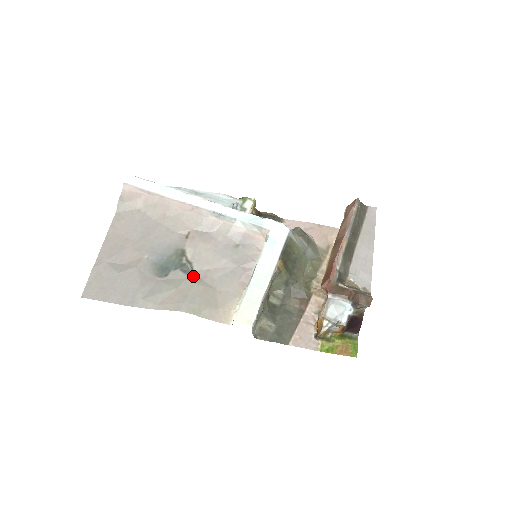
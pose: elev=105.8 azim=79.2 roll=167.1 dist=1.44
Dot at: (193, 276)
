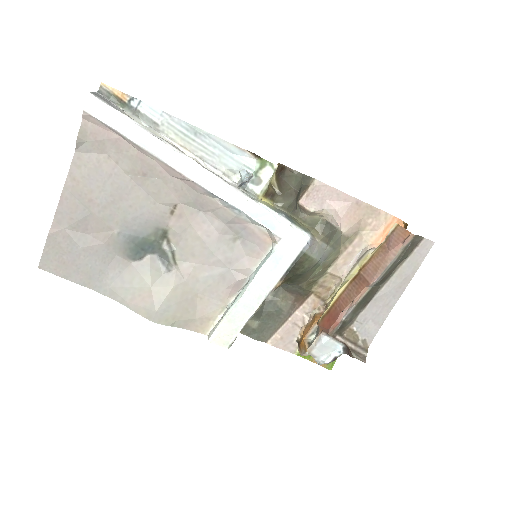
Dot at: (173, 270)
